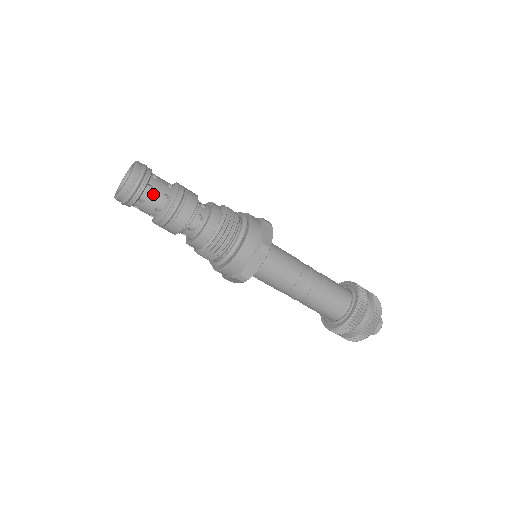
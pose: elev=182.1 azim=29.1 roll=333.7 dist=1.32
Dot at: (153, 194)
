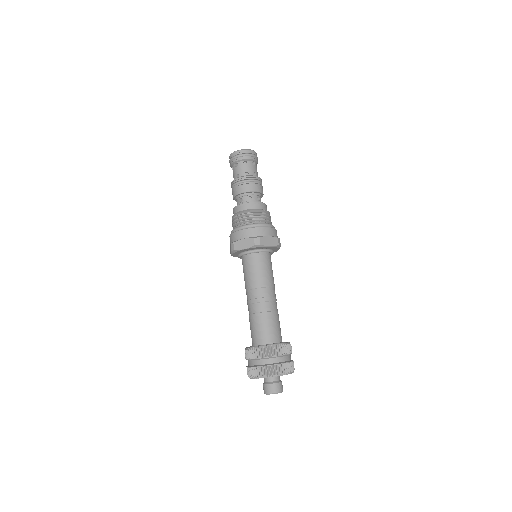
Dot at: (243, 167)
